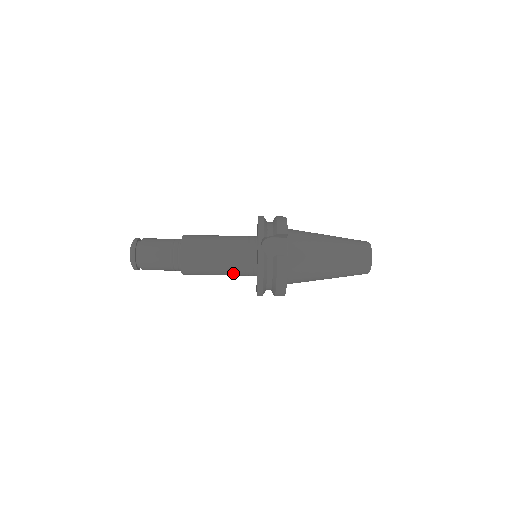
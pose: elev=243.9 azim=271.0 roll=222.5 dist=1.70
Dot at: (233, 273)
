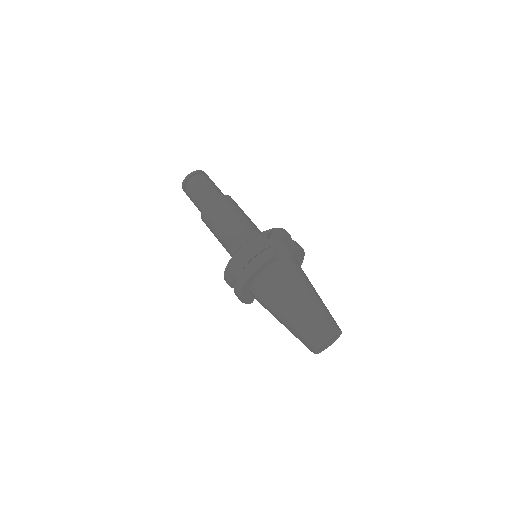
Dot at: (230, 242)
